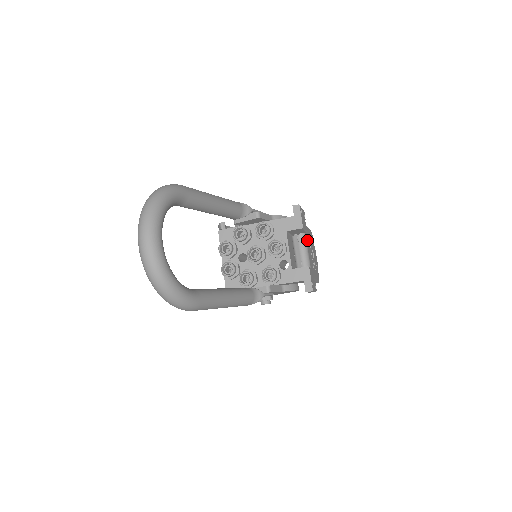
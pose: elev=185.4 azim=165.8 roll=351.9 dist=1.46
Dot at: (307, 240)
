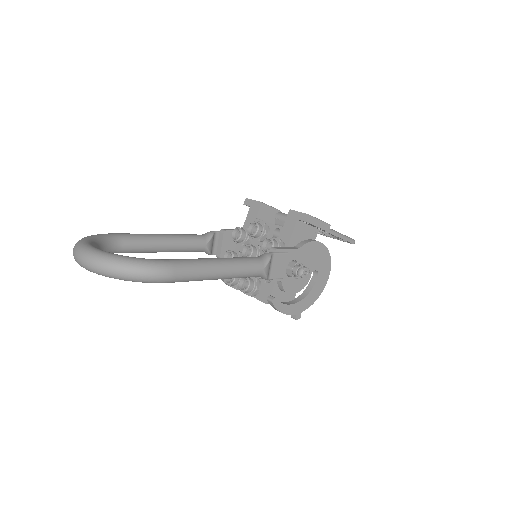
Dot at: occluded
